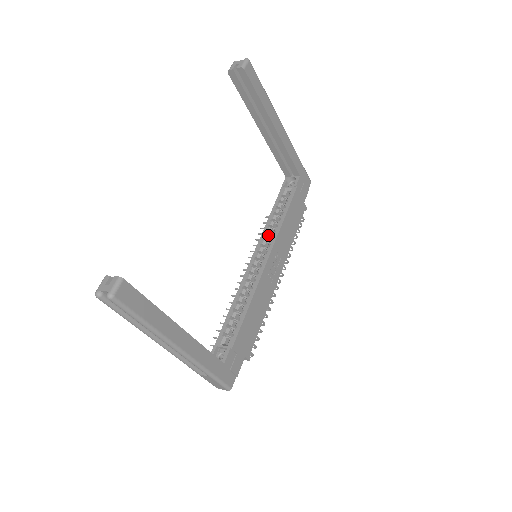
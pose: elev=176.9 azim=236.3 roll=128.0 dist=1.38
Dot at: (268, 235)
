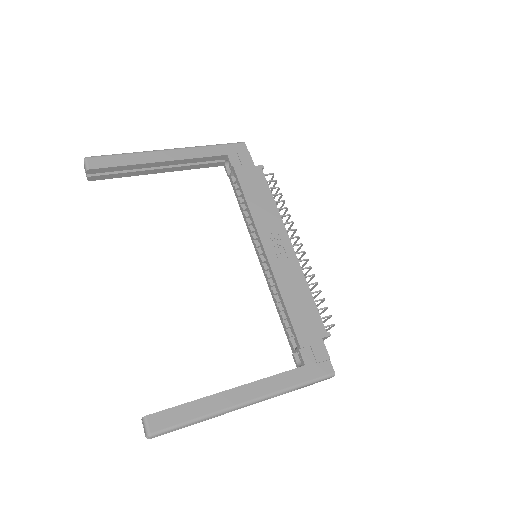
Dot at: (251, 227)
